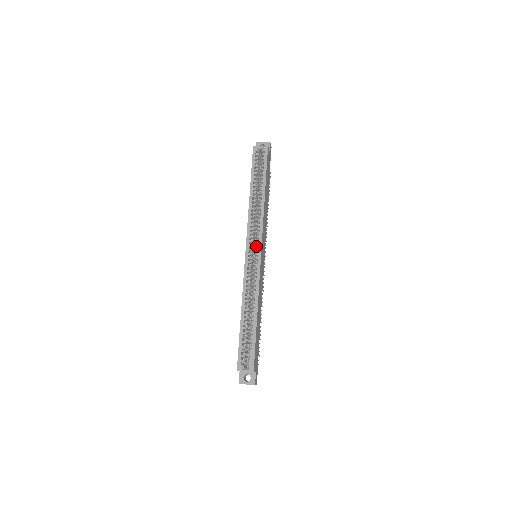
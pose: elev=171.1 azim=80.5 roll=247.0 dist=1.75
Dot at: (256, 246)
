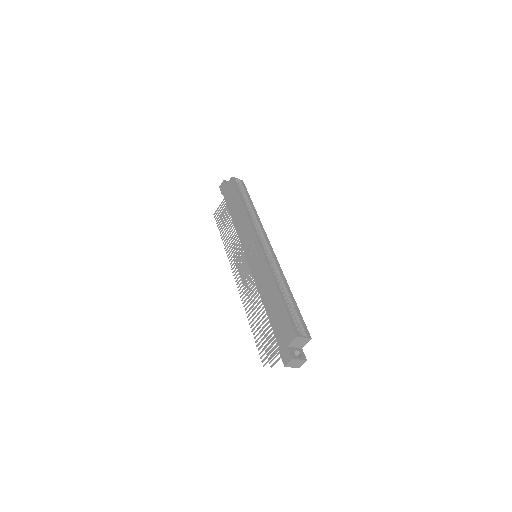
Dot at: (265, 241)
